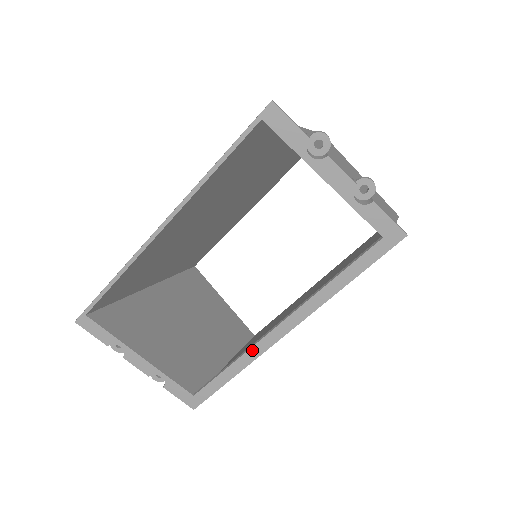
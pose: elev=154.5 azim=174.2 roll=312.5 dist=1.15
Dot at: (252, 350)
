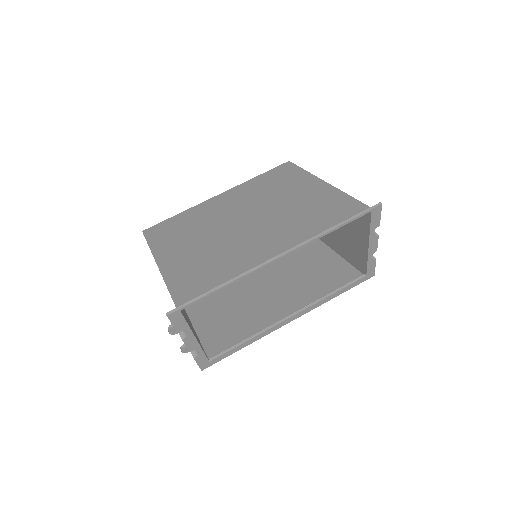
Dot at: (267, 331)
